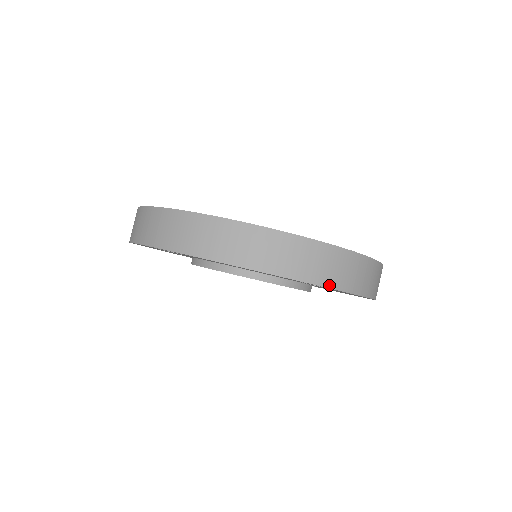
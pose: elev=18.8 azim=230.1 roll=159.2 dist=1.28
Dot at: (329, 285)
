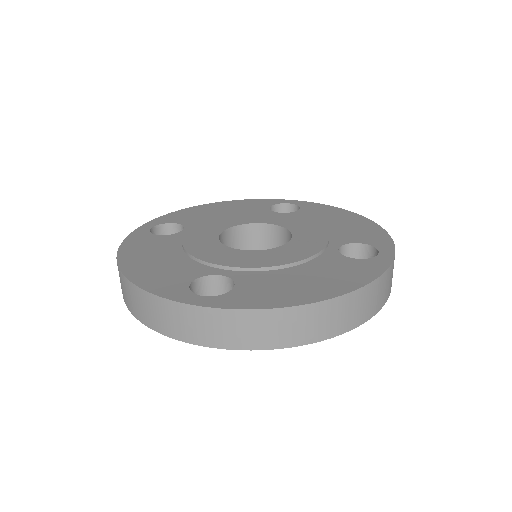
Dot at: (388, 297)
